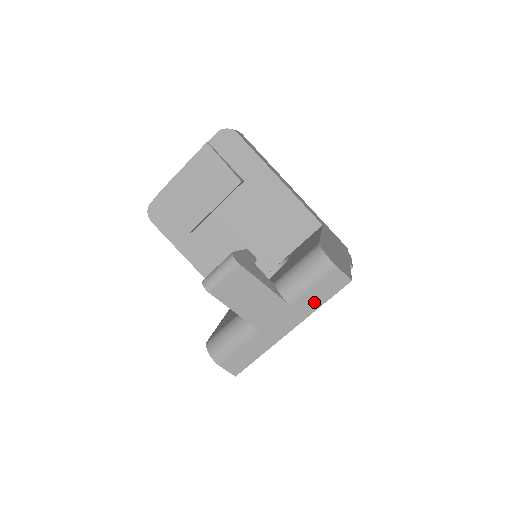
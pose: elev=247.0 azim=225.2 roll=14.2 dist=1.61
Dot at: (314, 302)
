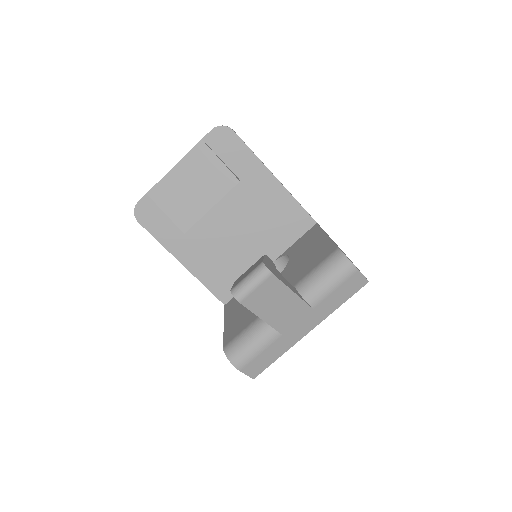
Dot at: (334, 304)
